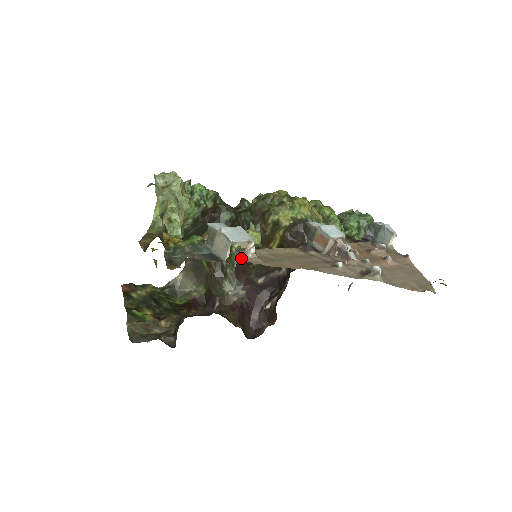
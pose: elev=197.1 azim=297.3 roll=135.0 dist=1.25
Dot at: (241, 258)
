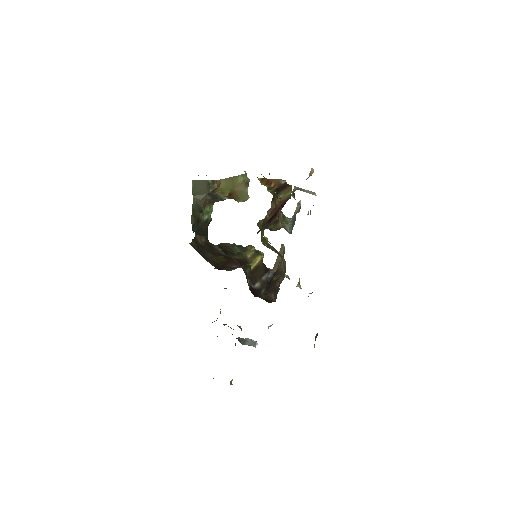
Dot at: occluded
